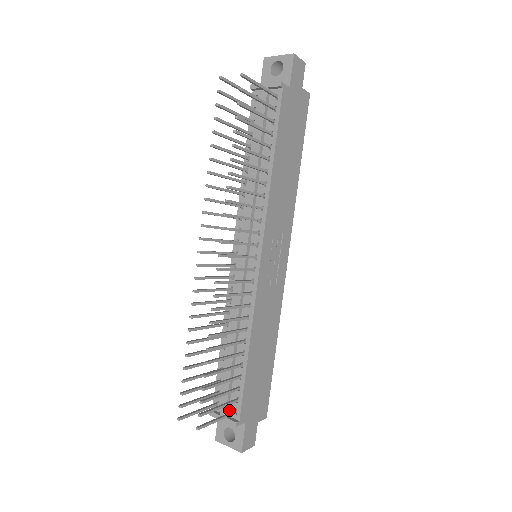
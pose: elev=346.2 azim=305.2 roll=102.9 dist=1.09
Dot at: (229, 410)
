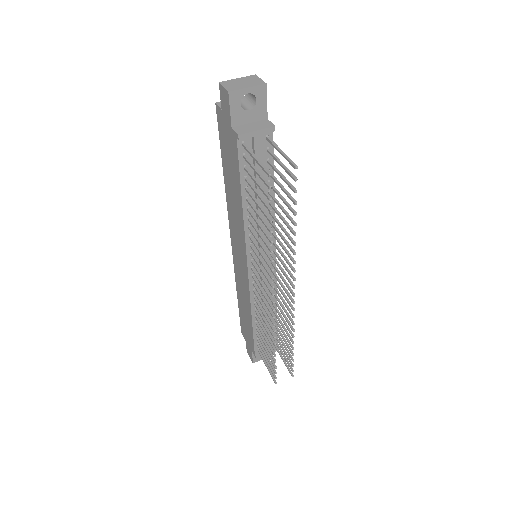
Dot at: occluded
